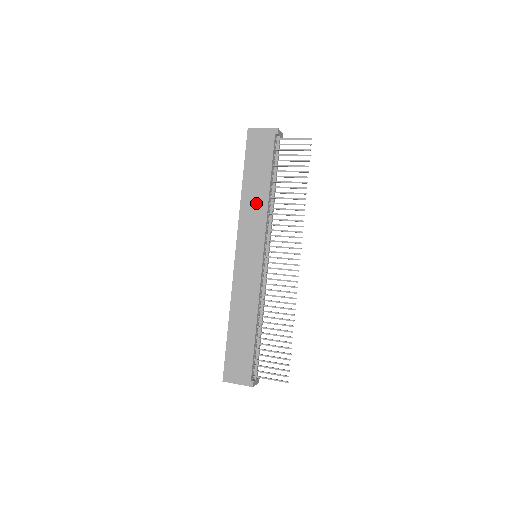
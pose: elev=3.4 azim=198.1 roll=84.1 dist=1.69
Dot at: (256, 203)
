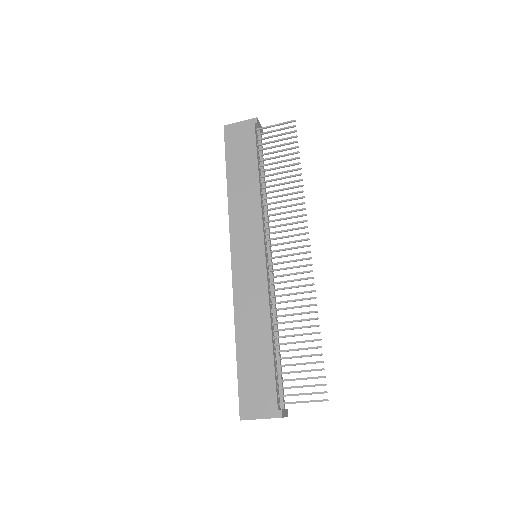
Dot at: (246, 196)
